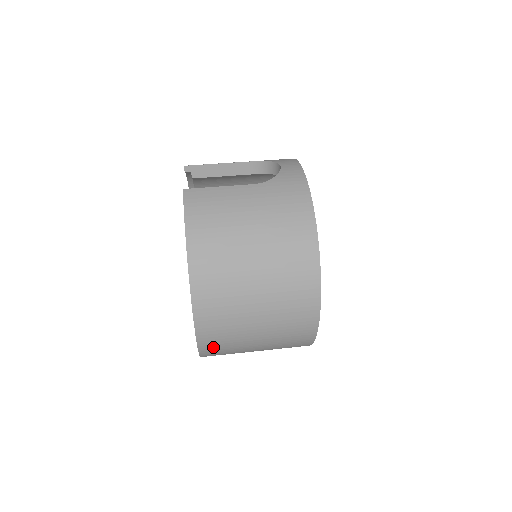
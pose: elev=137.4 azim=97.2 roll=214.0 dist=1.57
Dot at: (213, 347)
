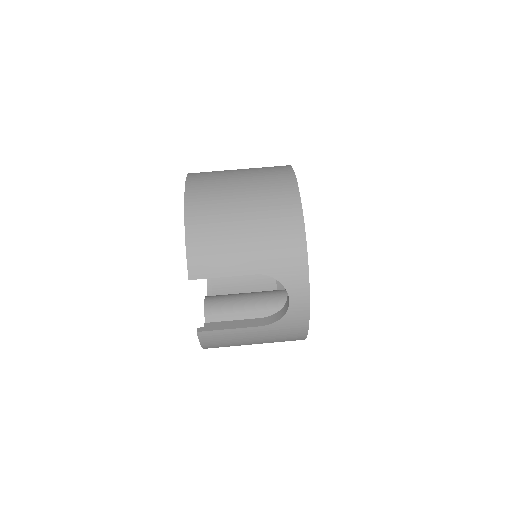
Dot at: occluded
